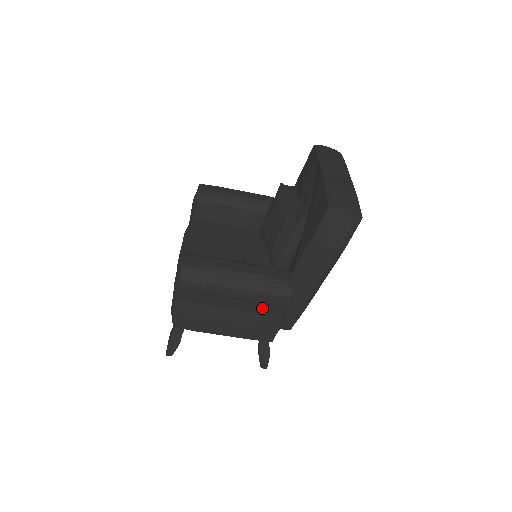
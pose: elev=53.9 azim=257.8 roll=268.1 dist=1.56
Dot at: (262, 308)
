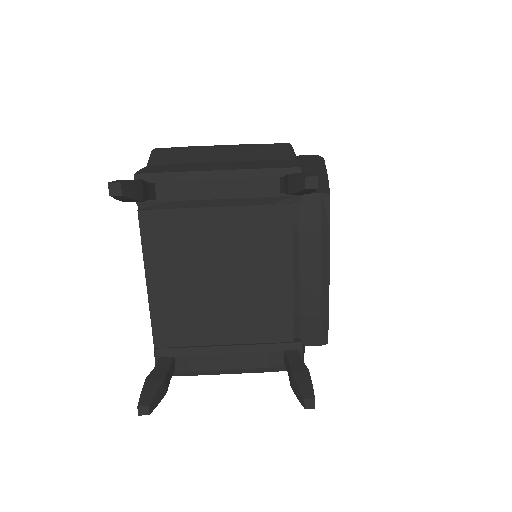
Dot at: (261, 155)
